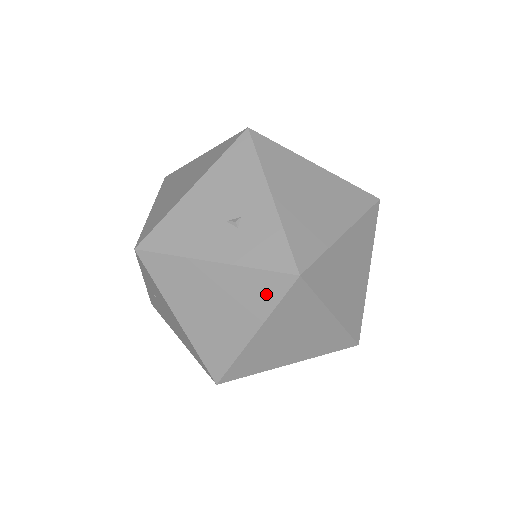
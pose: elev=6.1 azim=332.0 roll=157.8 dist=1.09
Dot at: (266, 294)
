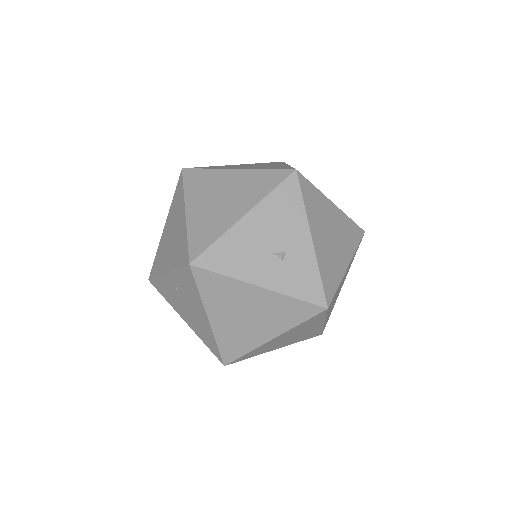
Dot at: (296, 315)
